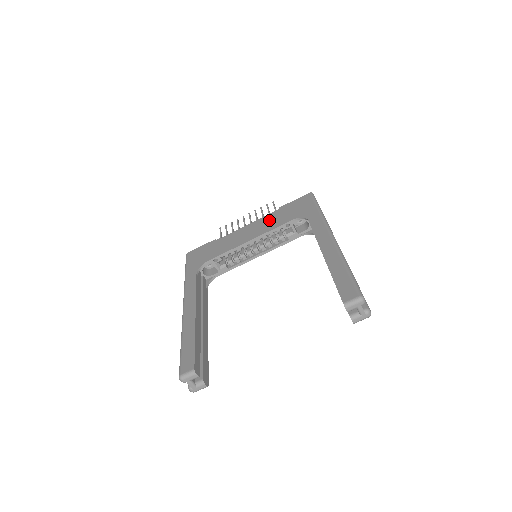
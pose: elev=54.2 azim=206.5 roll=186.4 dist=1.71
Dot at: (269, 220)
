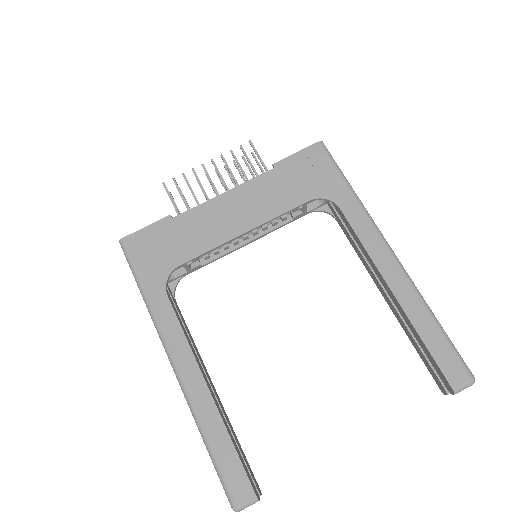
Dot at: (265, 191)
